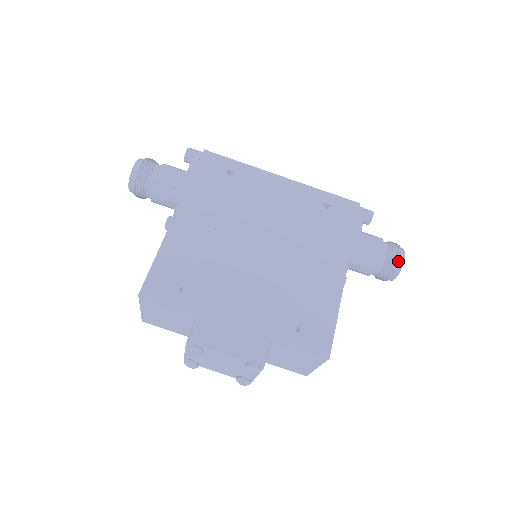
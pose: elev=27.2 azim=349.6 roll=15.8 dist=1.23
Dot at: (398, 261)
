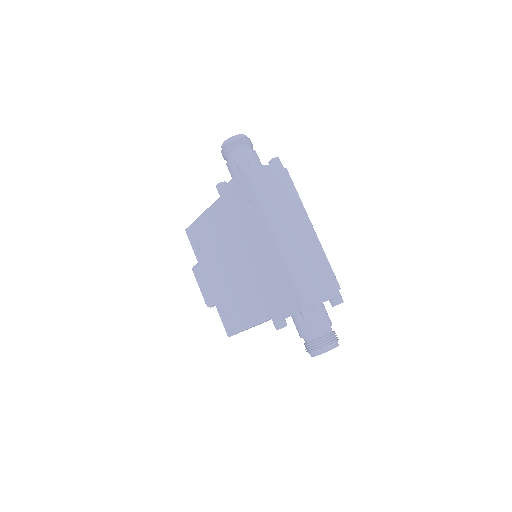
Dot at: (309, 352)
